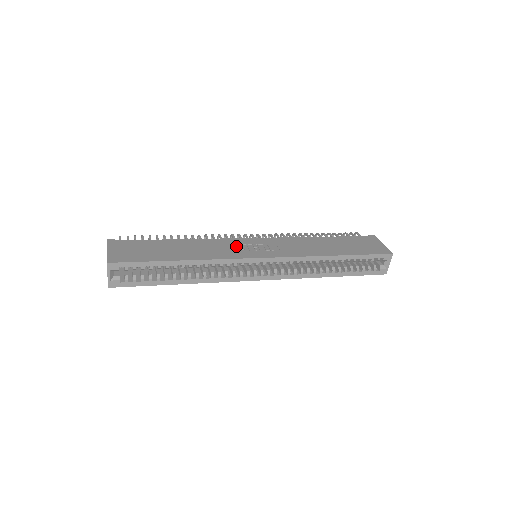
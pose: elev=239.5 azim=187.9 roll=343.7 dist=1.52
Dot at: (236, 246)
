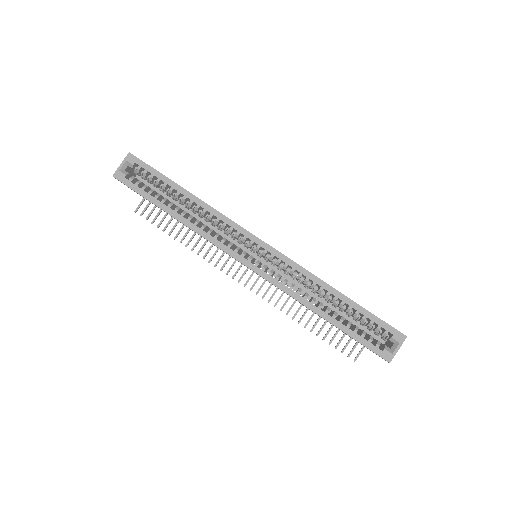
Dot at: occluded
